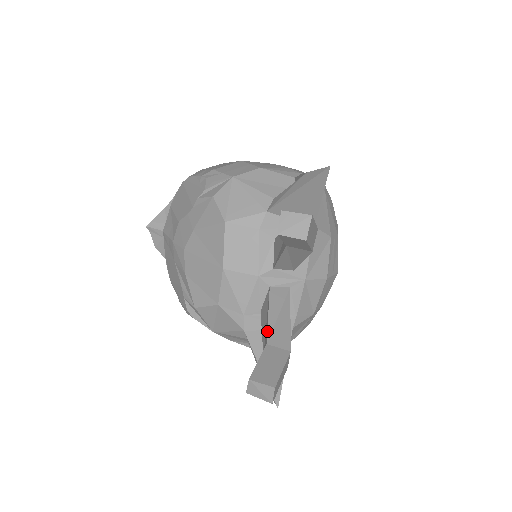
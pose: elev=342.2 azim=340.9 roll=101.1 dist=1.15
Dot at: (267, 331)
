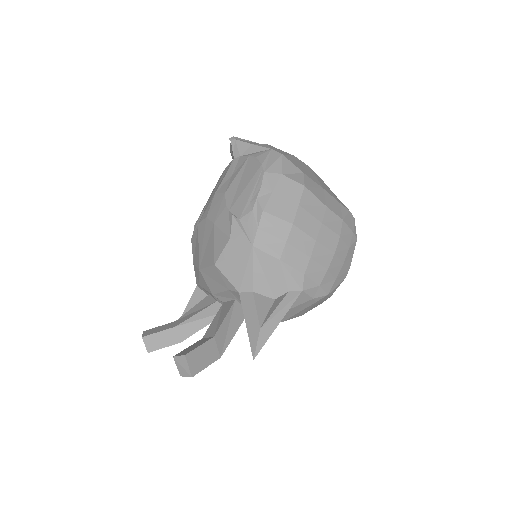
Dot at: (183, 321)
